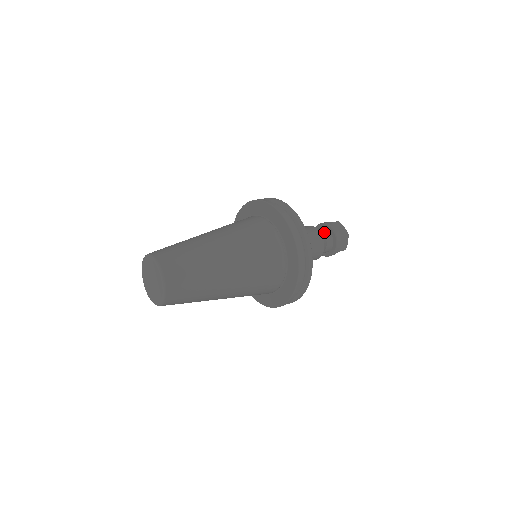
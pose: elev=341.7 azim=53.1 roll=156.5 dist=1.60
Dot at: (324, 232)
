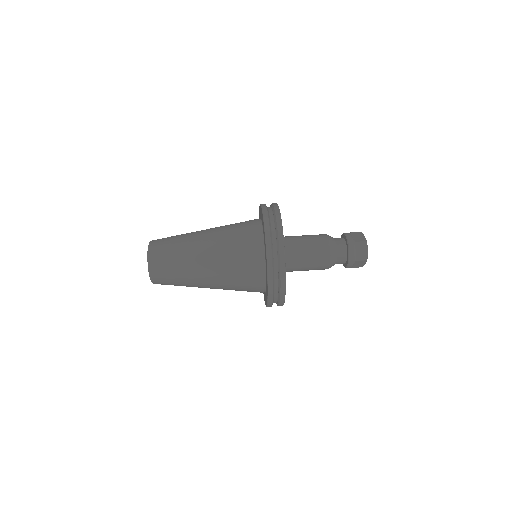
Dot at: (339, 251)
